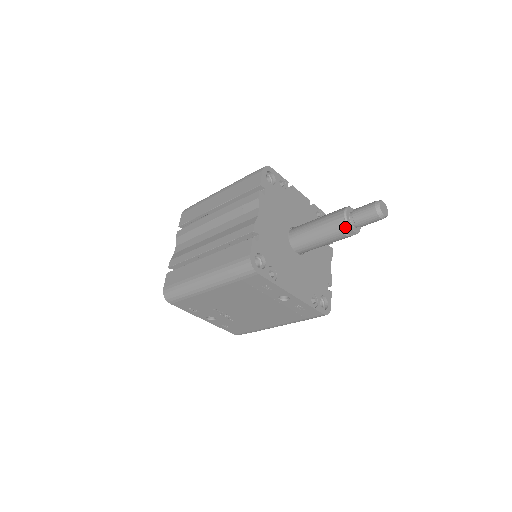
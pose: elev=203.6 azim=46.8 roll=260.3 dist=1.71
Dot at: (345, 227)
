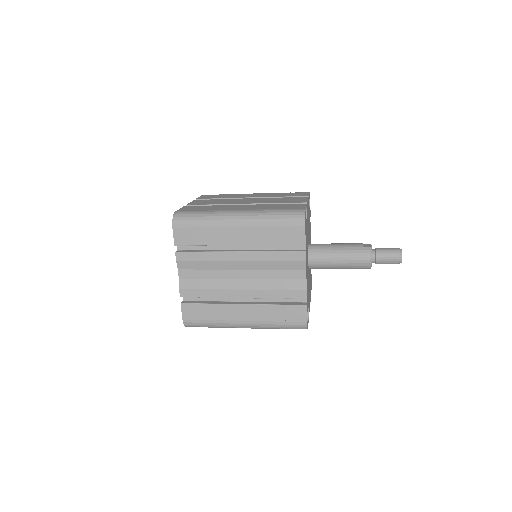
Dot at: (368, 268)
